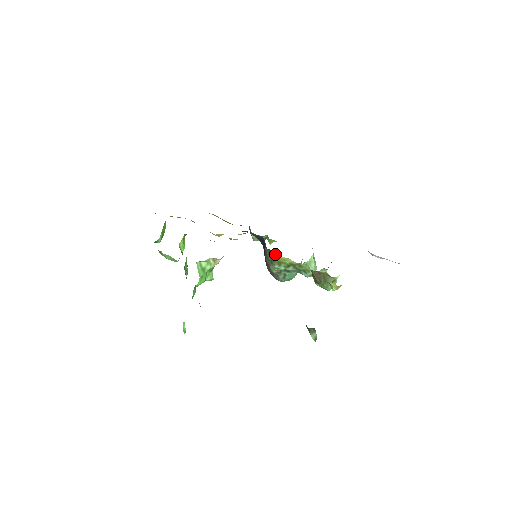
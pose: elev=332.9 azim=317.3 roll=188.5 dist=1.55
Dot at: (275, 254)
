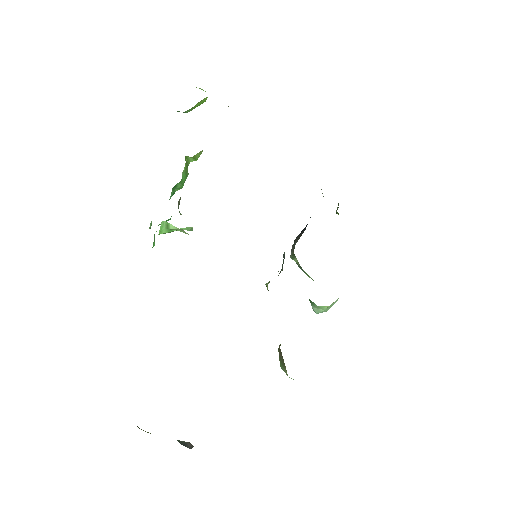
Dot at: occluded
